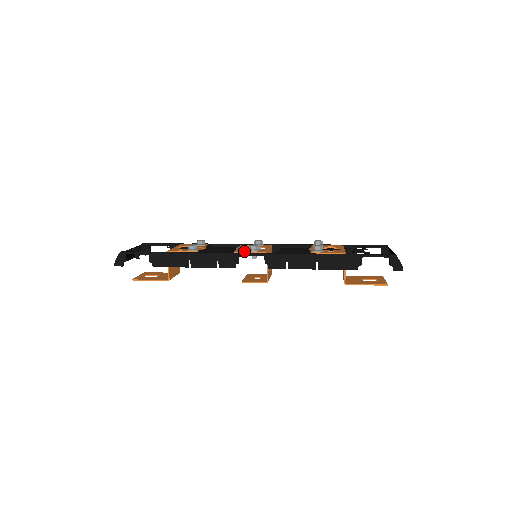
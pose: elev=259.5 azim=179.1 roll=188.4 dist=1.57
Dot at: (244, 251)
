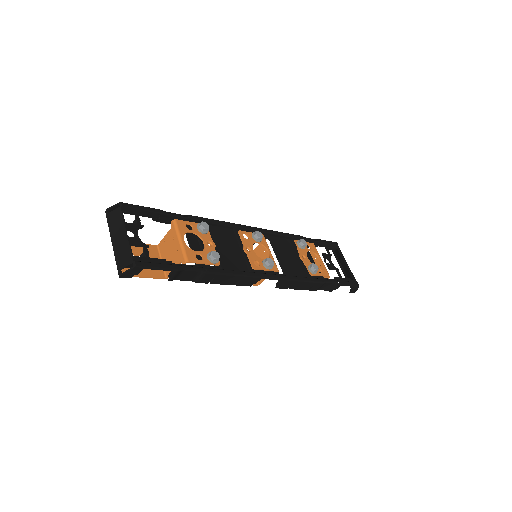
Dot at: (262, 268)
